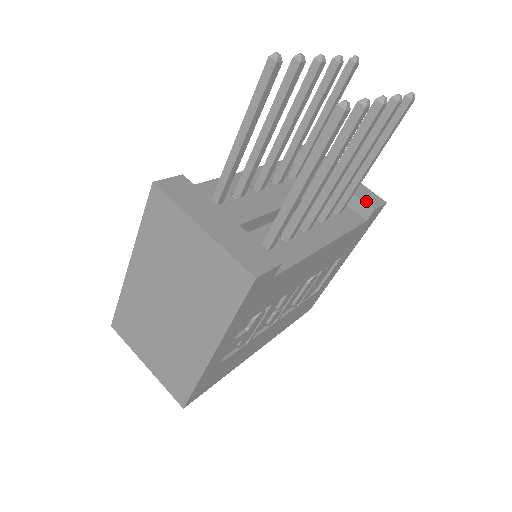
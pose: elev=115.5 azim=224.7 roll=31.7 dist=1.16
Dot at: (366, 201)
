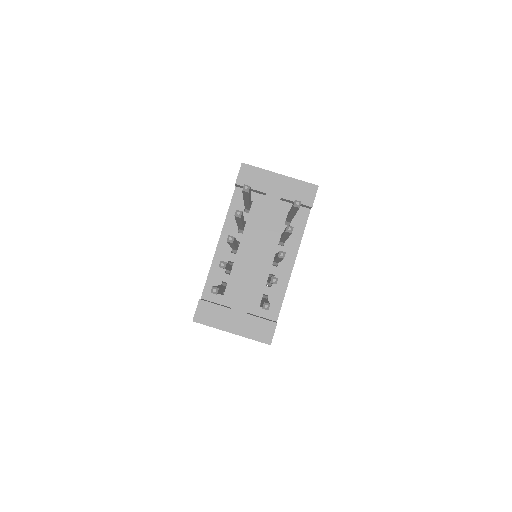
Dot at: (304, 202)
